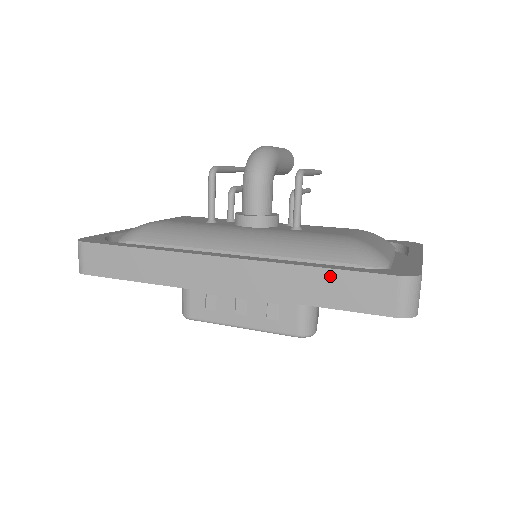
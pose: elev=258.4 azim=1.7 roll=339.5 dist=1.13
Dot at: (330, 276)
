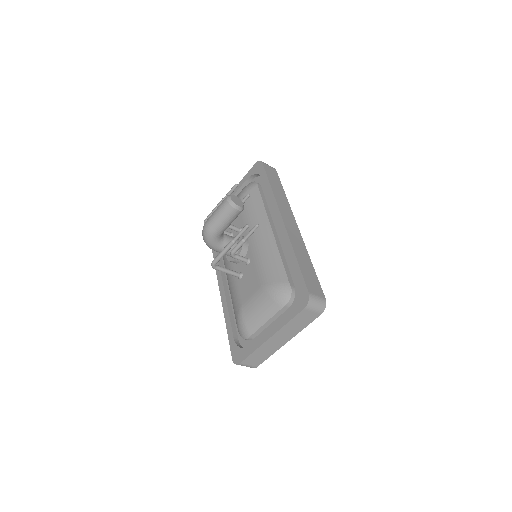
Dot at: occluded
